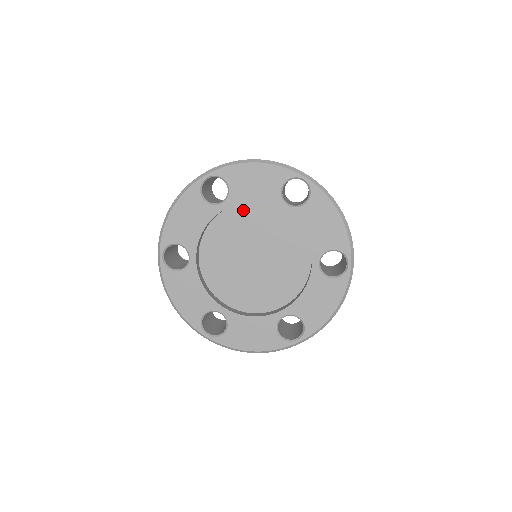
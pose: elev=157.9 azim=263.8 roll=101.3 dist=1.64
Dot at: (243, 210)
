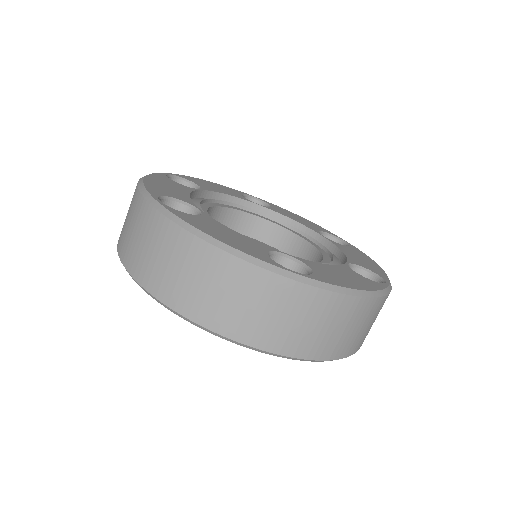
Dot at: occluded
